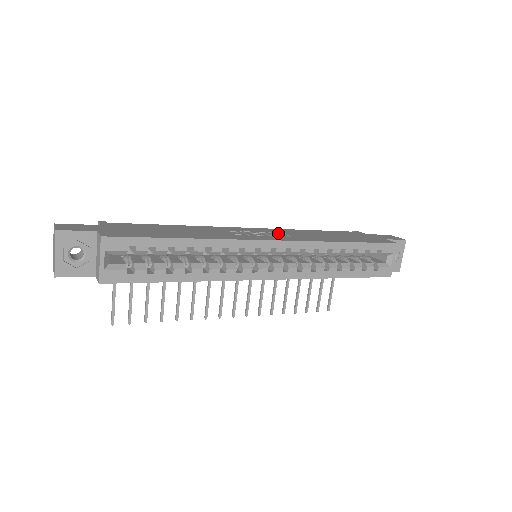
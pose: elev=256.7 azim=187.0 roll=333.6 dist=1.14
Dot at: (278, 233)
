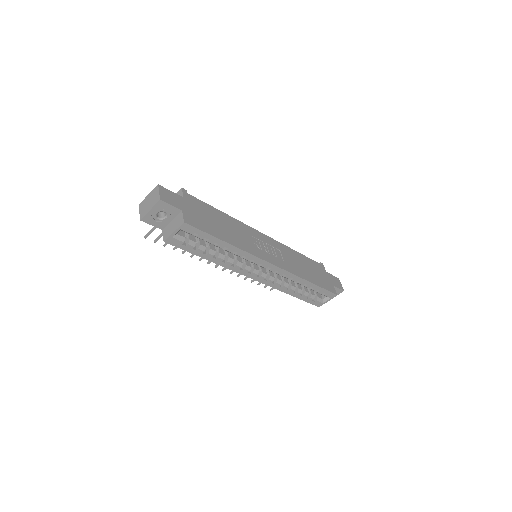
Dot at: (278, 250)
